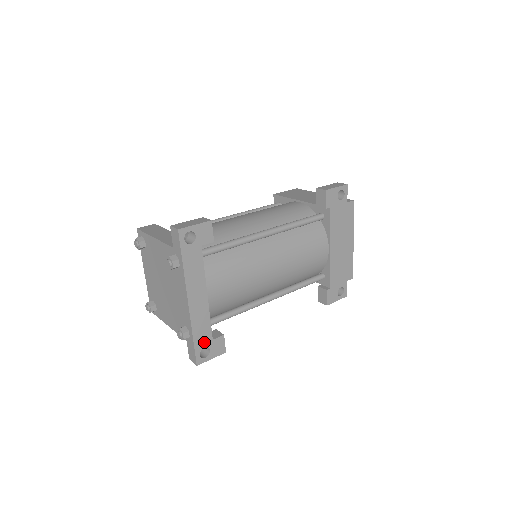
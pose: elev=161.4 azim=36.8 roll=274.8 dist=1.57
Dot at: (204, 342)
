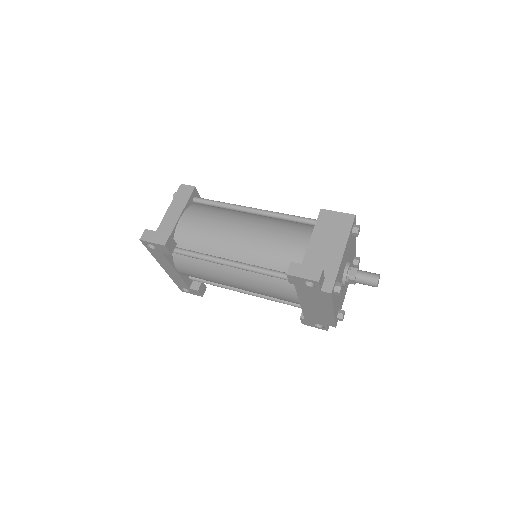
Dot at: (183, 286)
